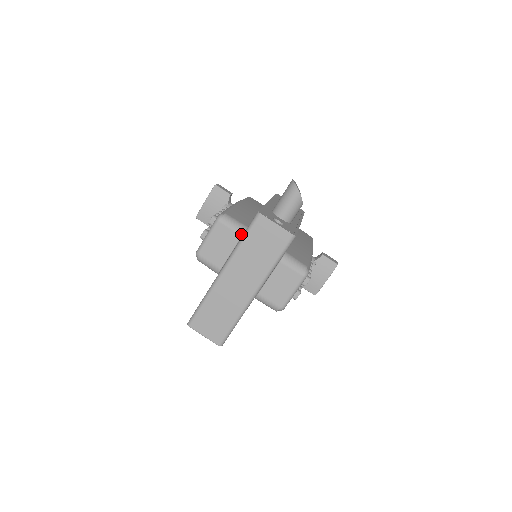
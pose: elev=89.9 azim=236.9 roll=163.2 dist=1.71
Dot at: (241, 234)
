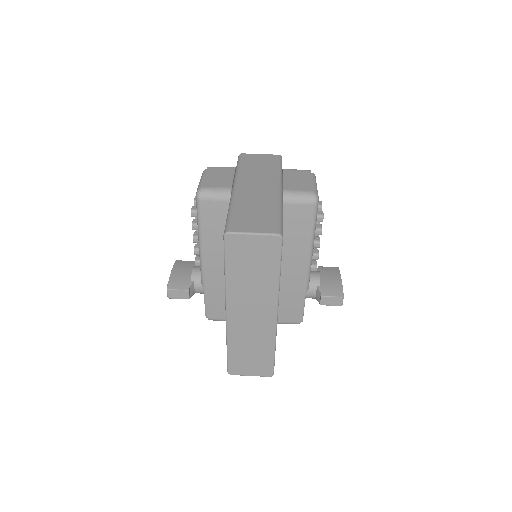
Dot at: (234, 167)
